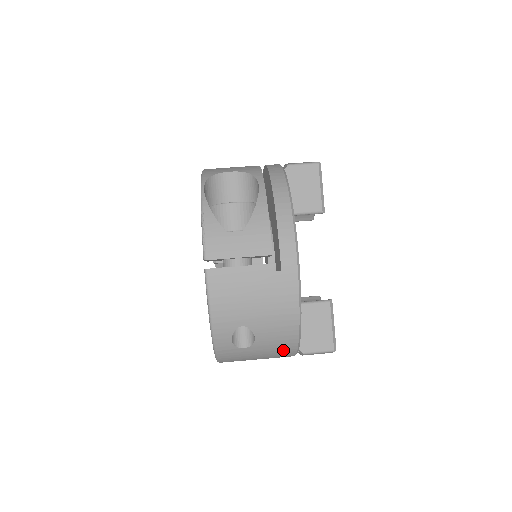
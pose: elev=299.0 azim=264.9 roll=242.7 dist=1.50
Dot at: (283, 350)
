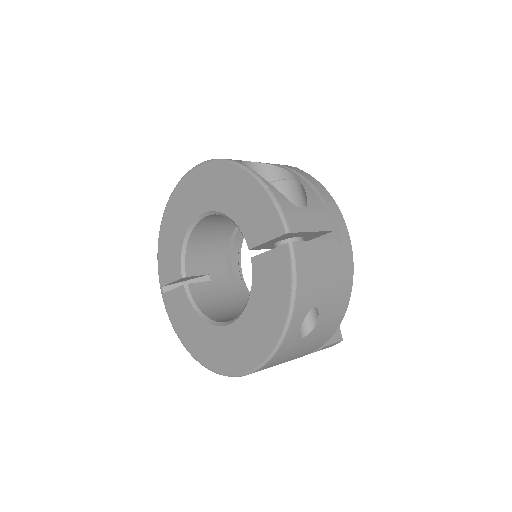
Dot at: (322, 339)
